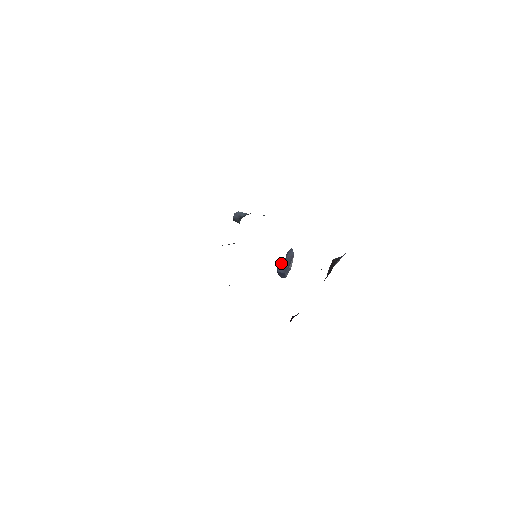
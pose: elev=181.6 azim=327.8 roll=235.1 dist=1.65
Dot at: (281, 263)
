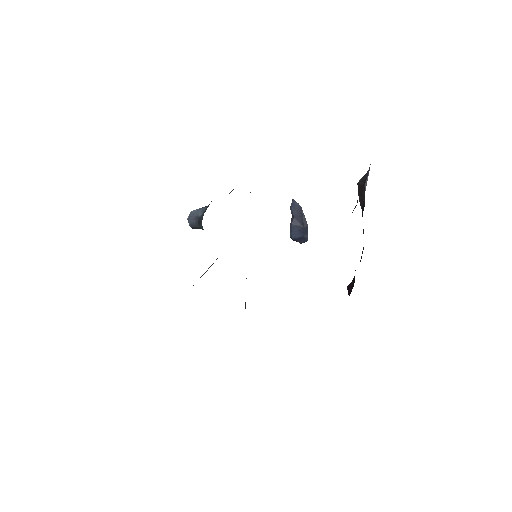
Dot at: (291, 226)
